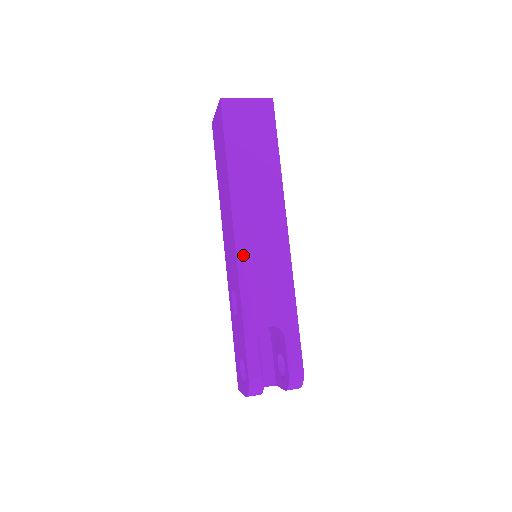
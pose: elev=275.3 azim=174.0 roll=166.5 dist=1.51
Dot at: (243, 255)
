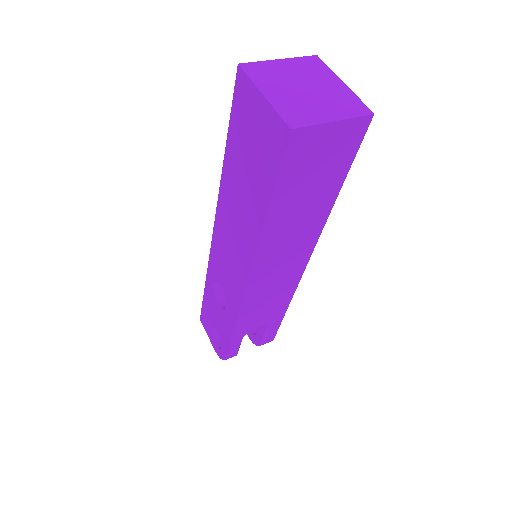
Dot at: (251, 294)
